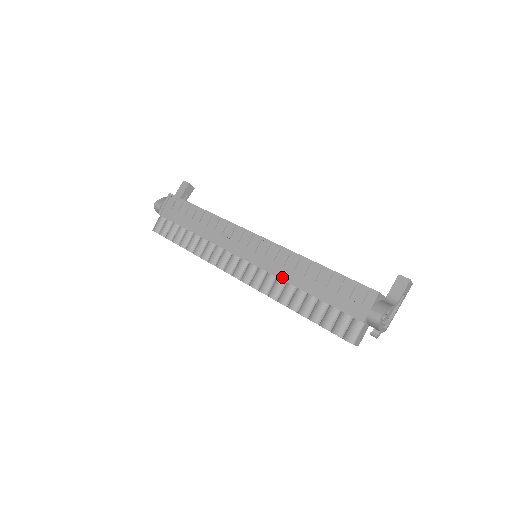
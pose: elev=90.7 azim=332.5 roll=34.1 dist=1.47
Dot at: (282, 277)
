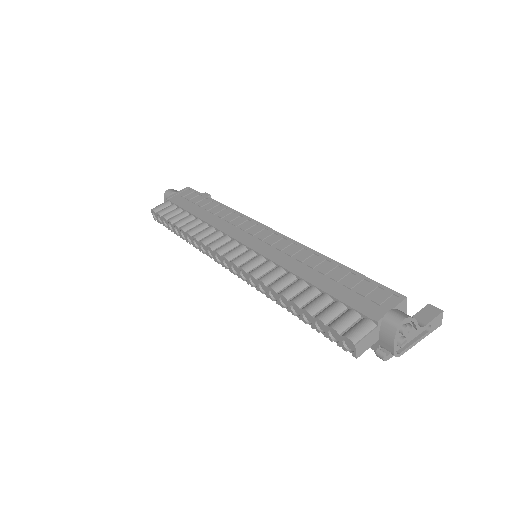
Dot at: (284, 265)
